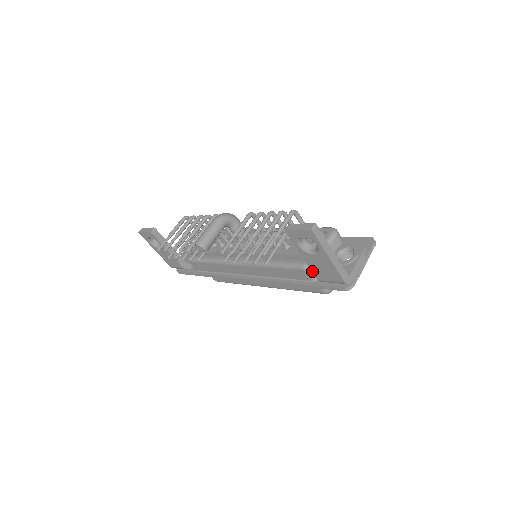
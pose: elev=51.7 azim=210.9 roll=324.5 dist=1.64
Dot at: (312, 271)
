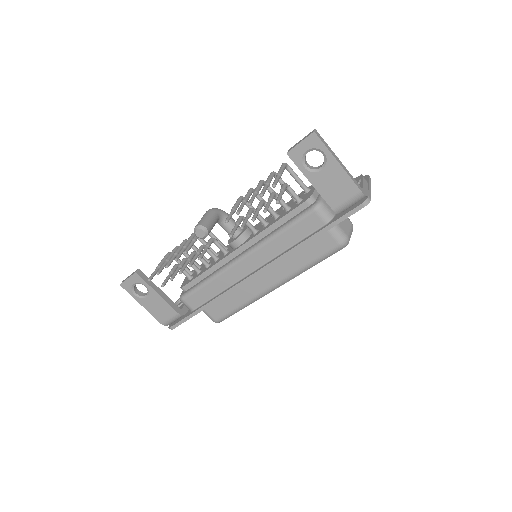
Dot at: (325, 200)
